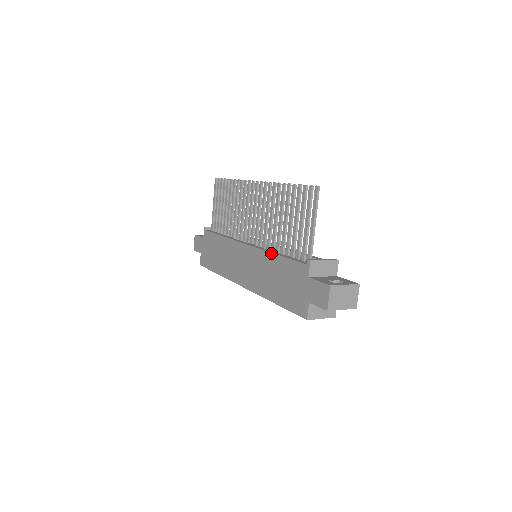
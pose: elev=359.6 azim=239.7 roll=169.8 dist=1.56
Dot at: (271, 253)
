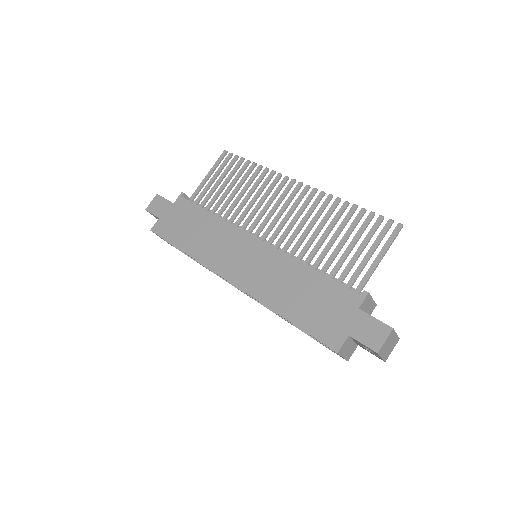
Dot at: (302, 263)
